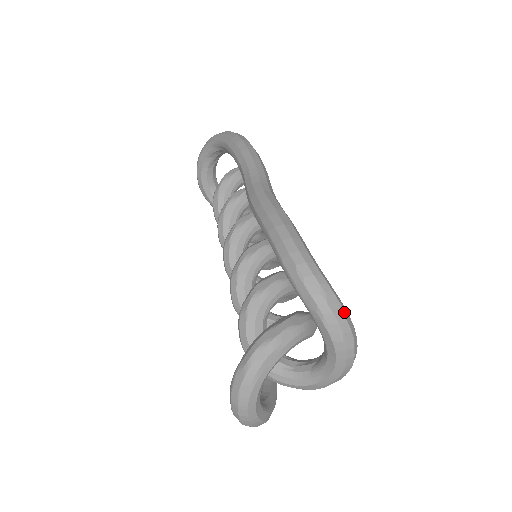
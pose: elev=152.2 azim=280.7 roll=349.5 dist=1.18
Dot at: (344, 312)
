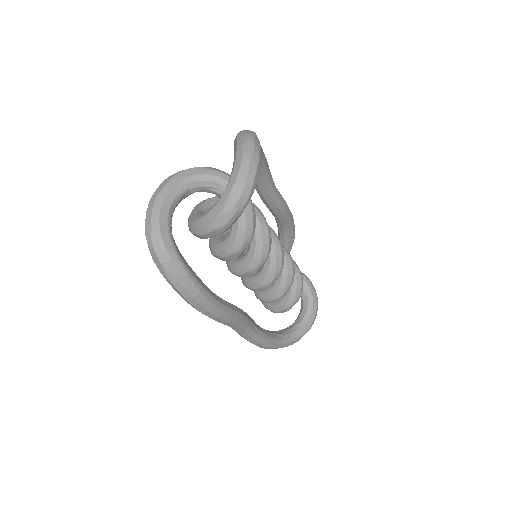
Dot at: (255, 136)
